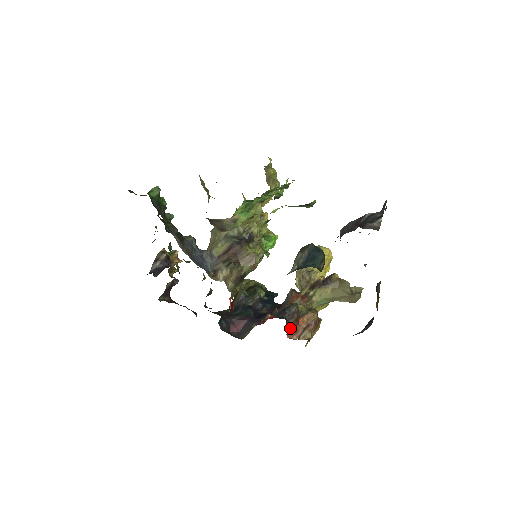
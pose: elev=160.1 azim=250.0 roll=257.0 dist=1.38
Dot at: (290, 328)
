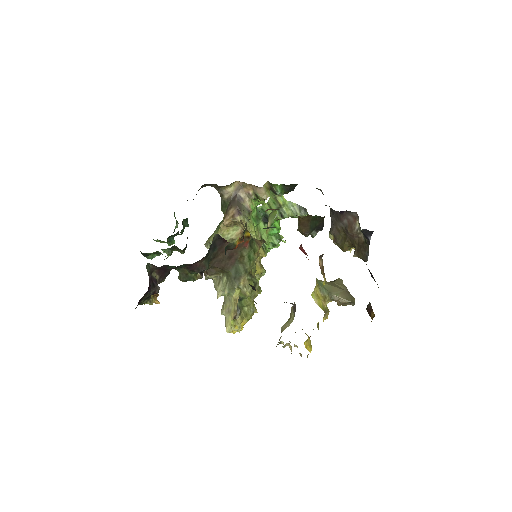
Dot at: (301, 249)
